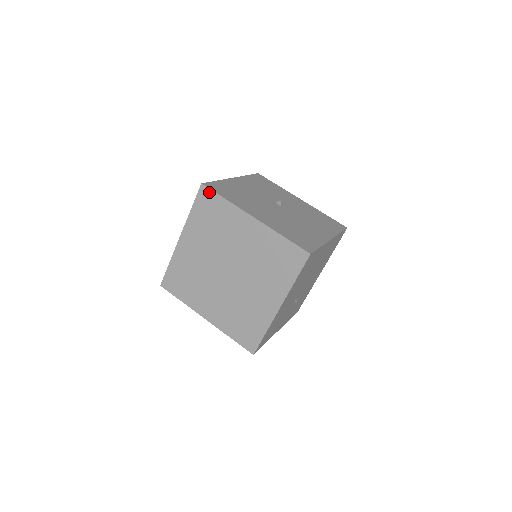
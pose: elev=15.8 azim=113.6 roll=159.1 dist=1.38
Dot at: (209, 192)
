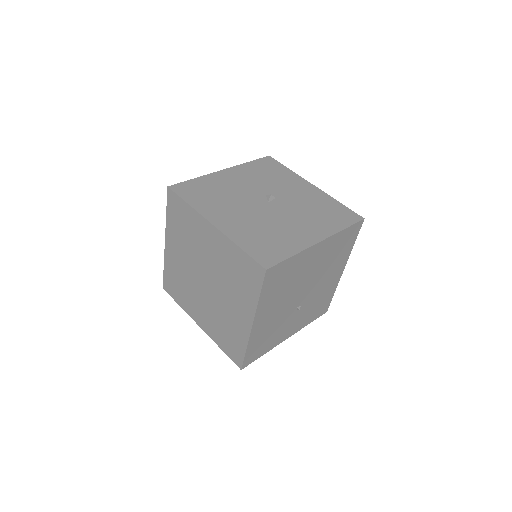
Dot at: (175, 196)
